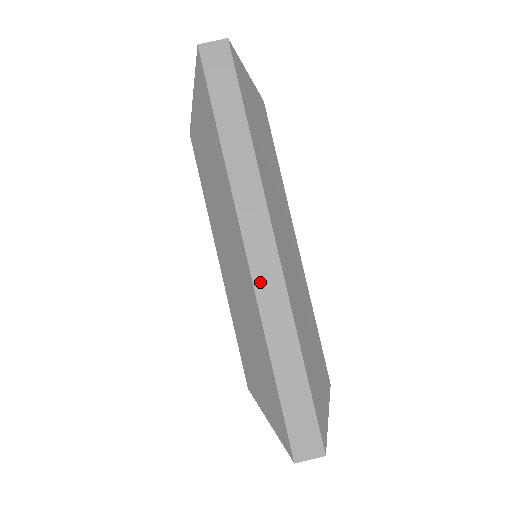
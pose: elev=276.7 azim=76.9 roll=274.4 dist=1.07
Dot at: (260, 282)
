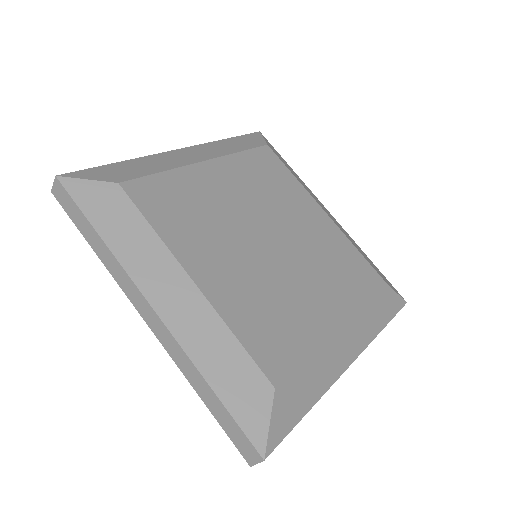
Dot at: occluded
